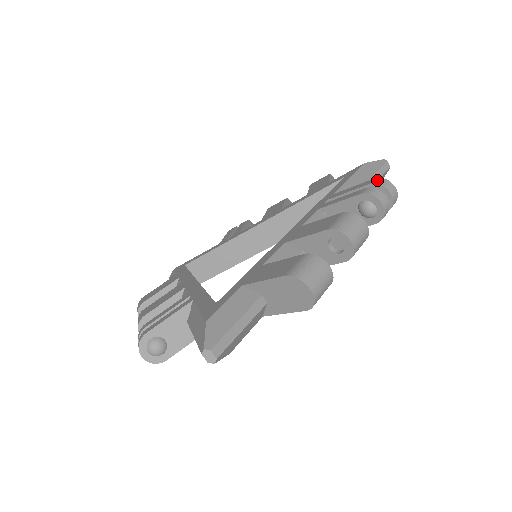
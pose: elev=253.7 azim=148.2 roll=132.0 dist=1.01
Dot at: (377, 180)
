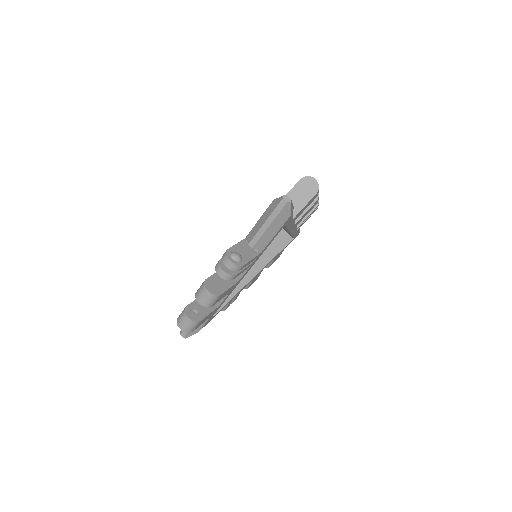
Dot at: occluded
